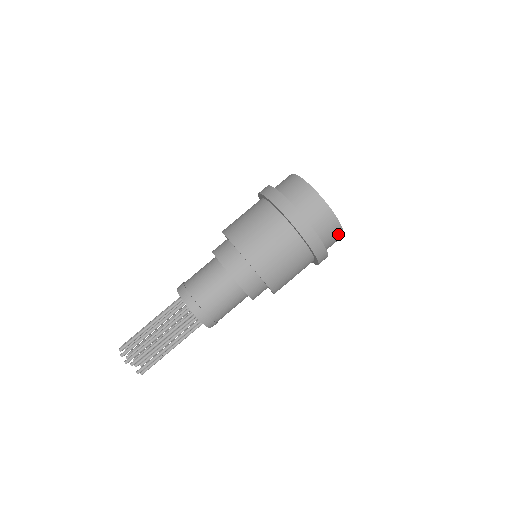
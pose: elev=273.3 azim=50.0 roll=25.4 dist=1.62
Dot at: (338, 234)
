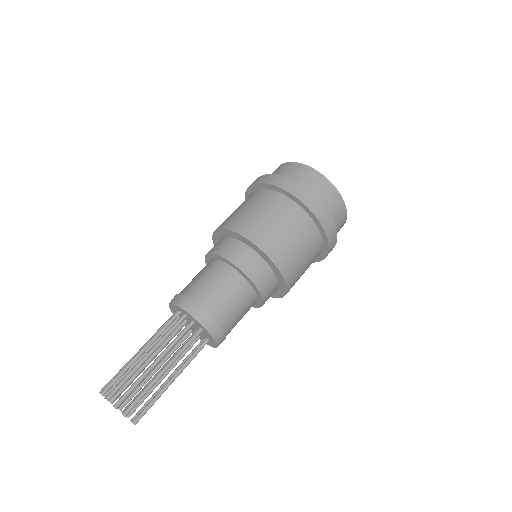
Dot at: occluded
